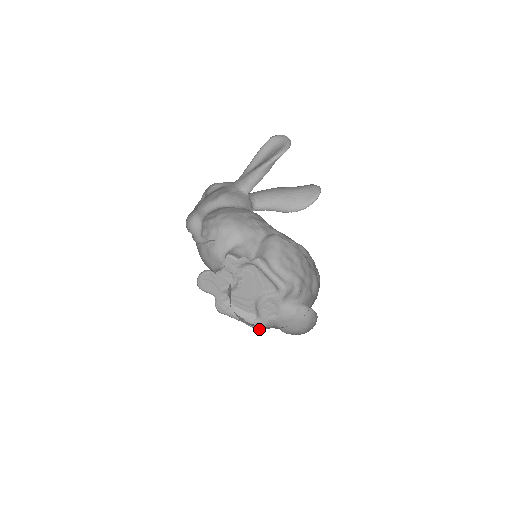
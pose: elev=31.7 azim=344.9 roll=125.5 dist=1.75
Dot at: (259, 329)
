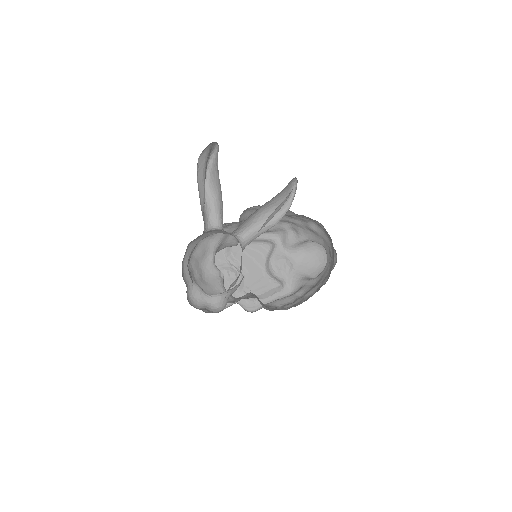
Dot at: (292, 292)
